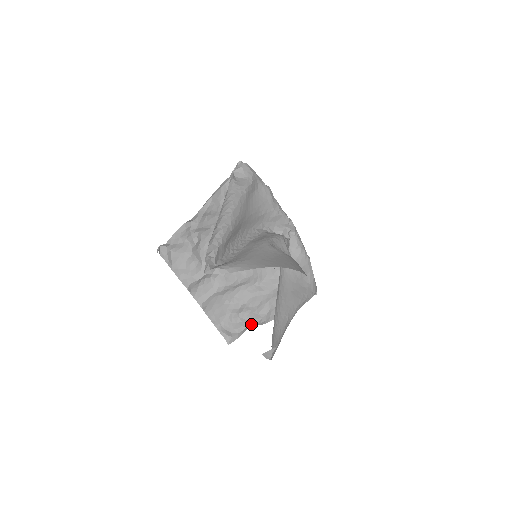
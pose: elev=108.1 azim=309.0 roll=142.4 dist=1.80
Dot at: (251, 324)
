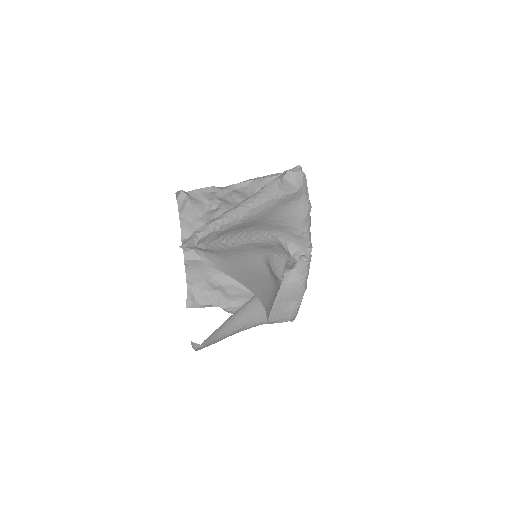
Dot at: (217, 305)
